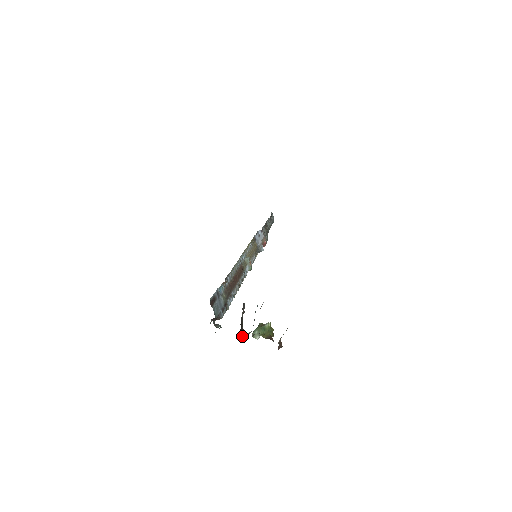
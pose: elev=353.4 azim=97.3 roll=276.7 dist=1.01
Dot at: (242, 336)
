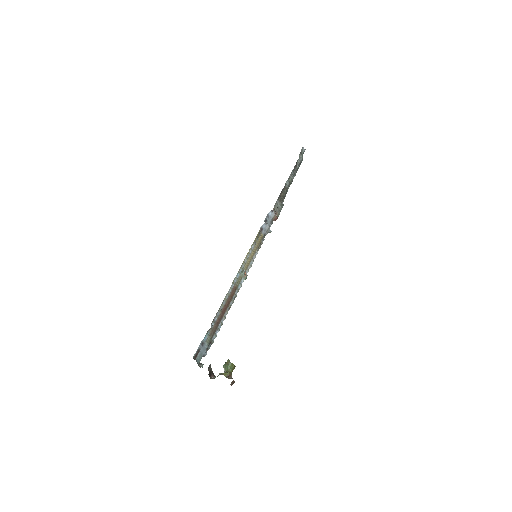
Dot at: (213, 375)
